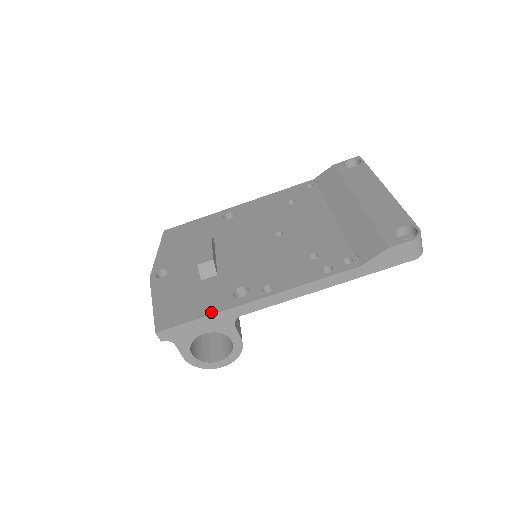
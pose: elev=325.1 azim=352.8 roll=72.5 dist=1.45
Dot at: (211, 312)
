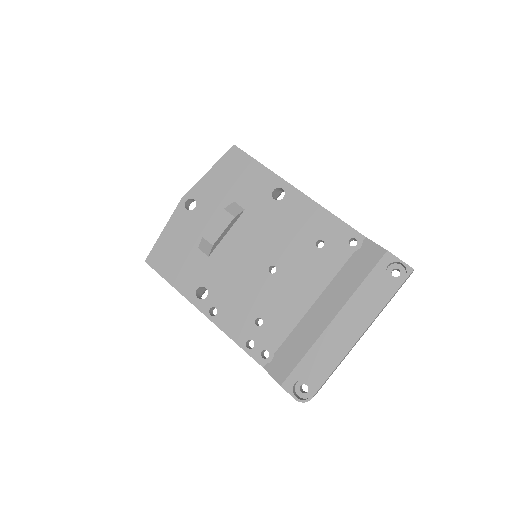
Dot at: (176, 287)
